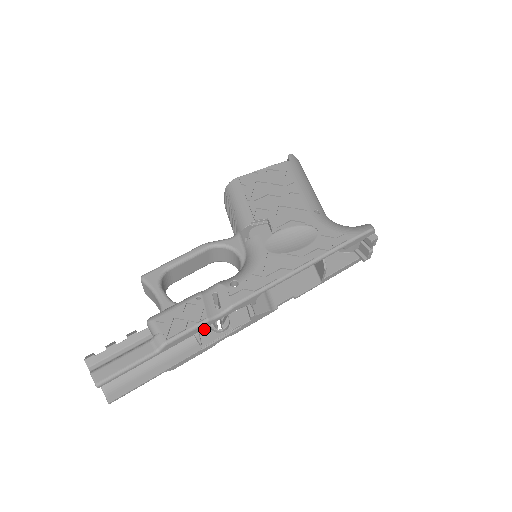
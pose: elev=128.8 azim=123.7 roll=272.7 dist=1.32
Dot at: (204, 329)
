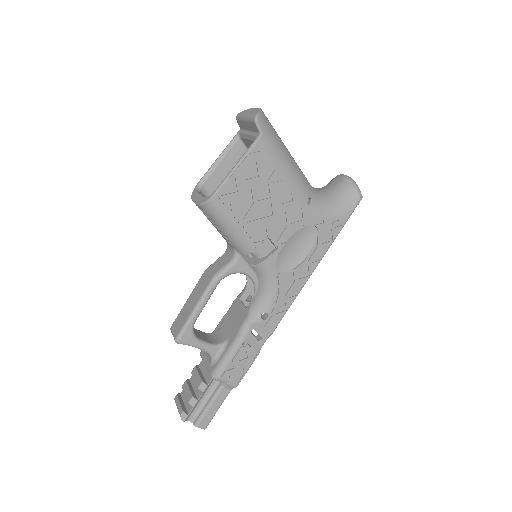
Dot at: occluded
